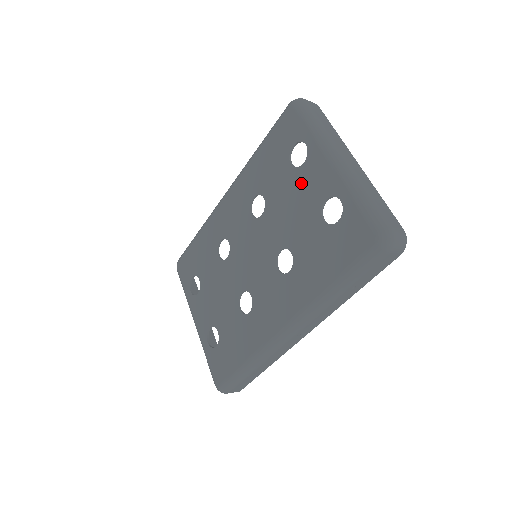
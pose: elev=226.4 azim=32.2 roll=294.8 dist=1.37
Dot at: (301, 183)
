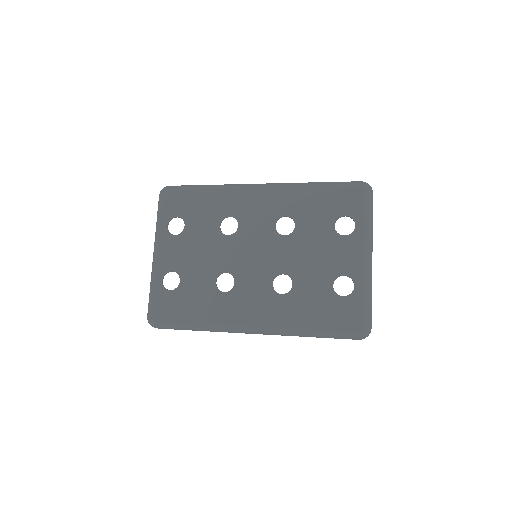
Dot at: (334, 247)
